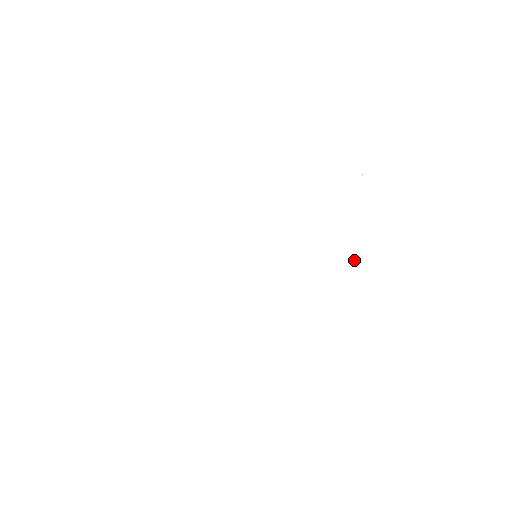
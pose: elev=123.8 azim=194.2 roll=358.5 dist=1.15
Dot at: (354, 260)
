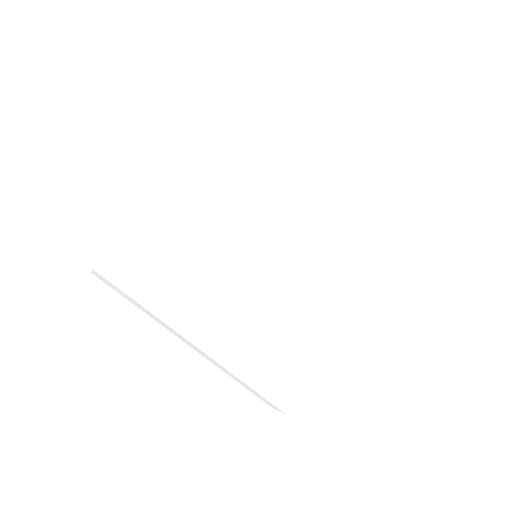
Dot at: (297, 324)
